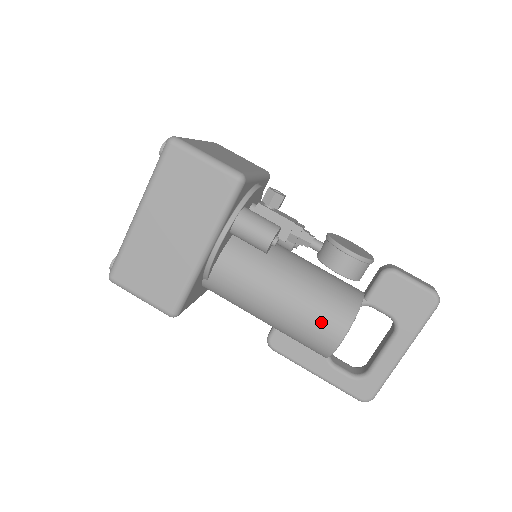
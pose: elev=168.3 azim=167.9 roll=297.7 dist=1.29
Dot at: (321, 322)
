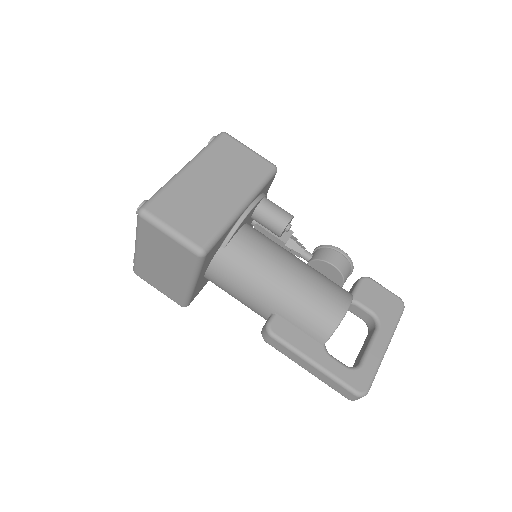
Dot at: (328, 293)
